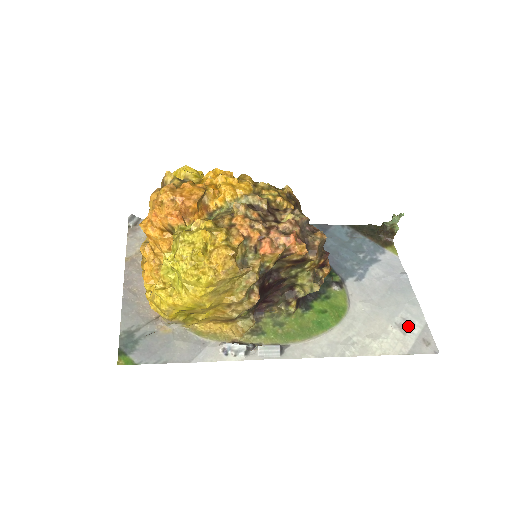
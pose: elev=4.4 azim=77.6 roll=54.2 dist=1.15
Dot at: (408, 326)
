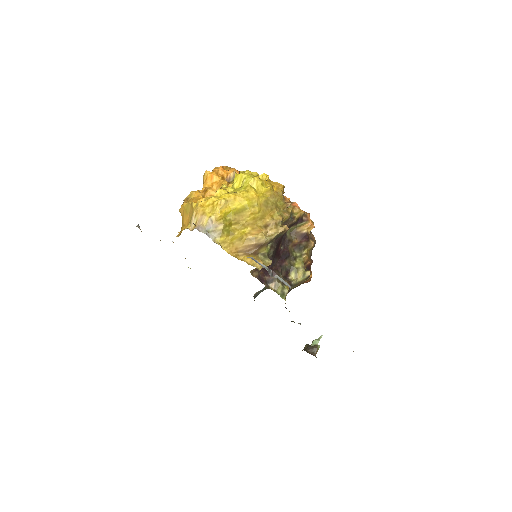
Dot at: occluded
